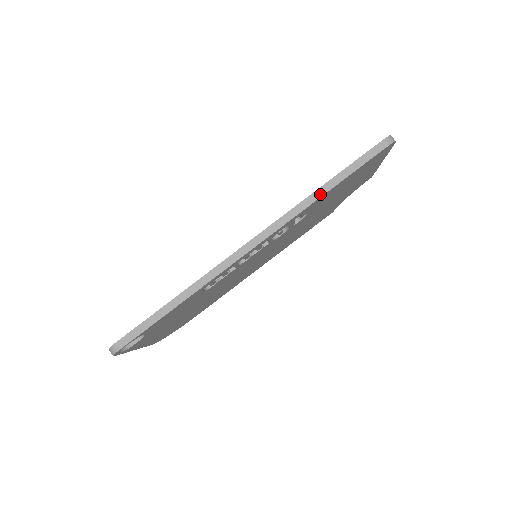
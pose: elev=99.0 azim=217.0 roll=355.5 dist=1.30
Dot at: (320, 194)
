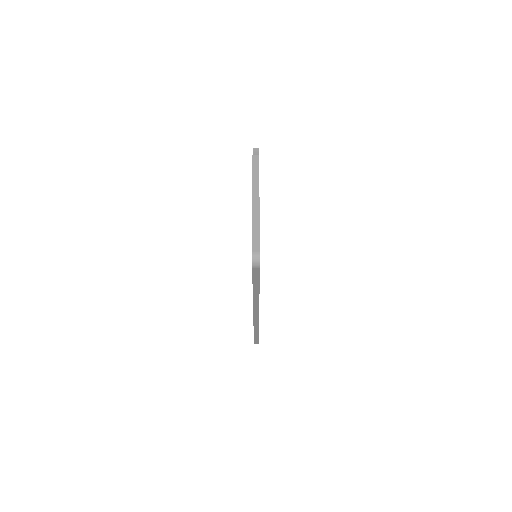
Dot at: (257, 295)
